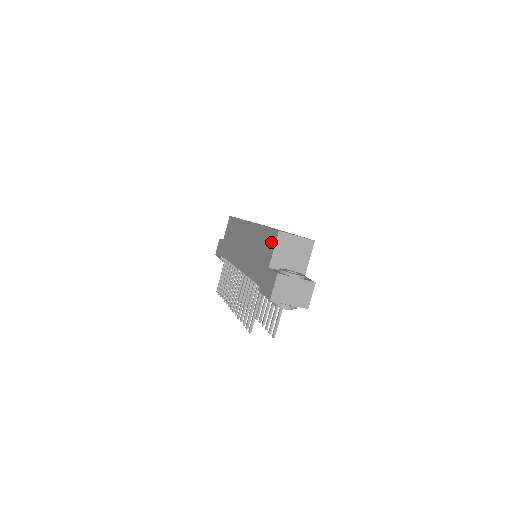
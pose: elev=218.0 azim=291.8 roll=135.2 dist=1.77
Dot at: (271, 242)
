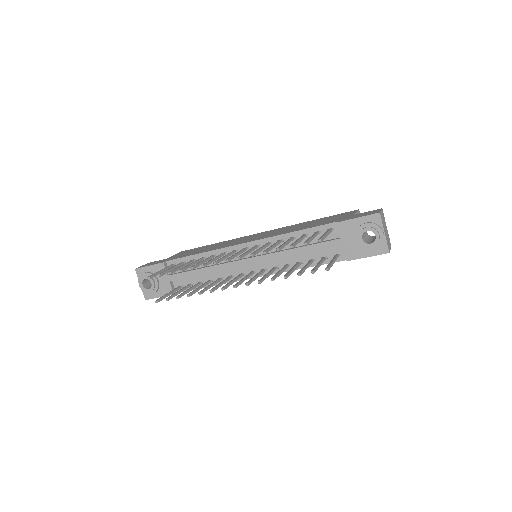
Dot at: (346, 213)
